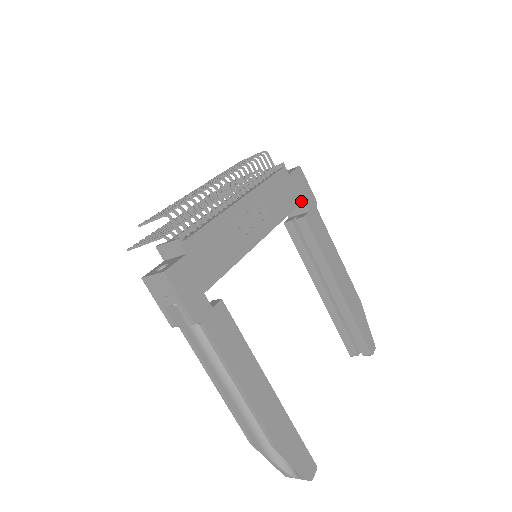
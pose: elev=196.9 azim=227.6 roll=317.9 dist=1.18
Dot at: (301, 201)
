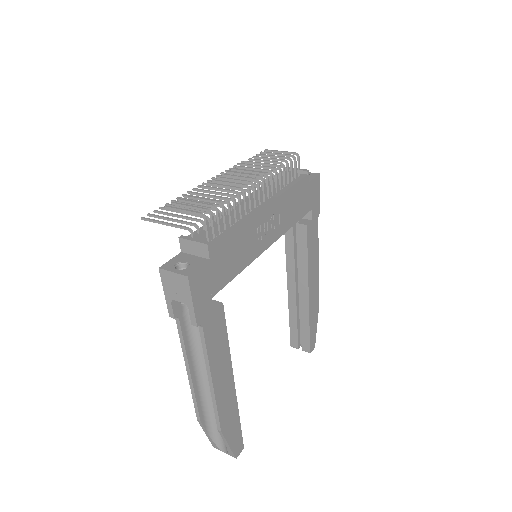
Dot at: (309, 210)
